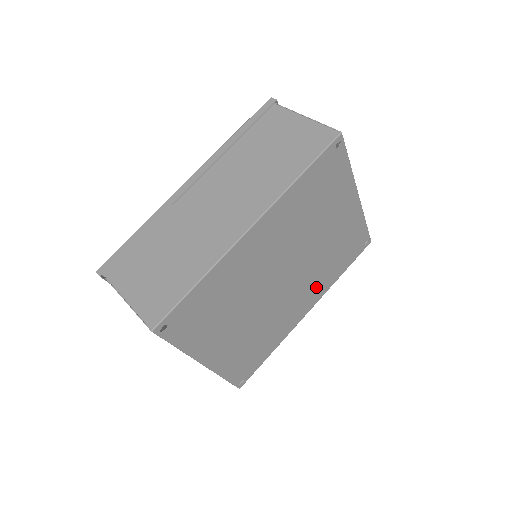
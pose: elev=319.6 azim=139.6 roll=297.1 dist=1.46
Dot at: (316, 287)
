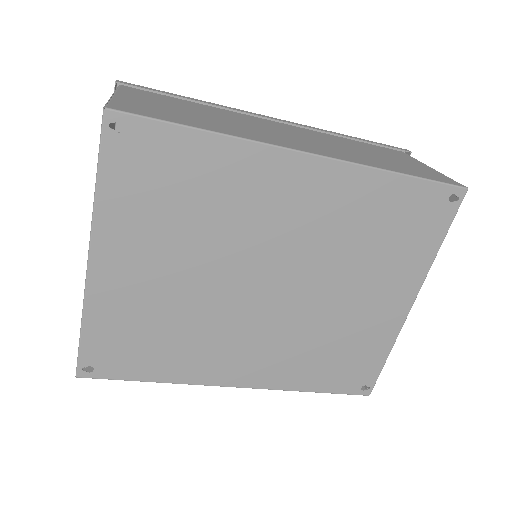
Dot at: (276, 362)
